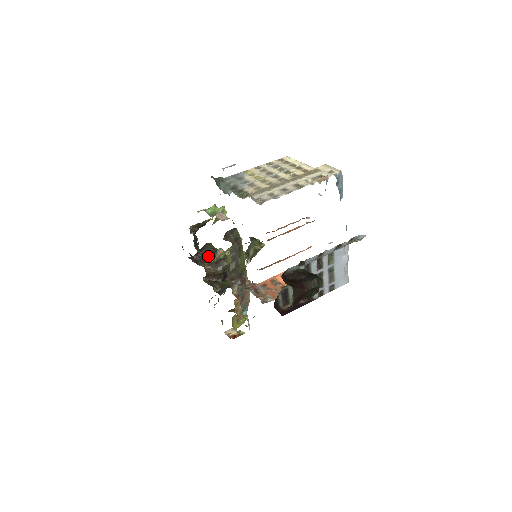
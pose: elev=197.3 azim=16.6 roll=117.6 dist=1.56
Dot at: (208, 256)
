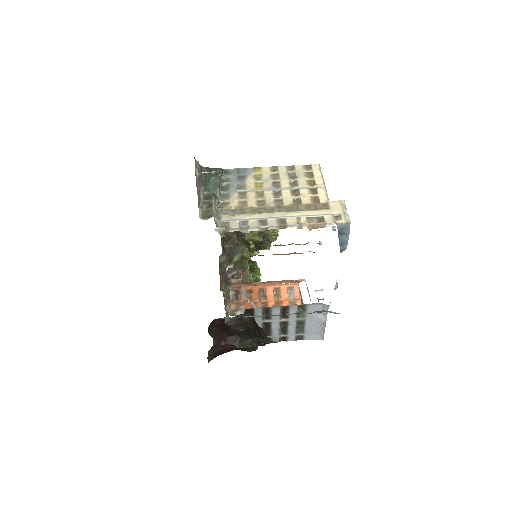
Dot at: occluded
